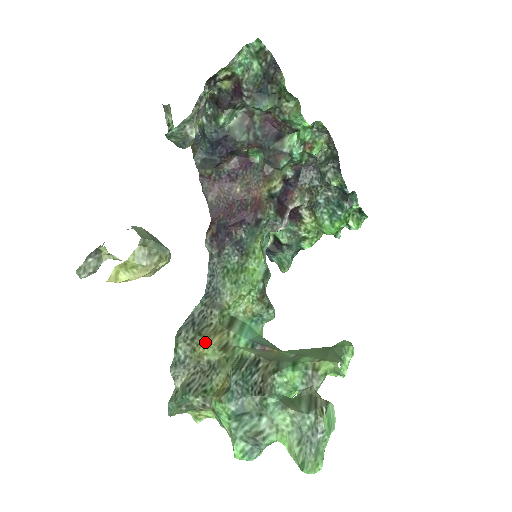
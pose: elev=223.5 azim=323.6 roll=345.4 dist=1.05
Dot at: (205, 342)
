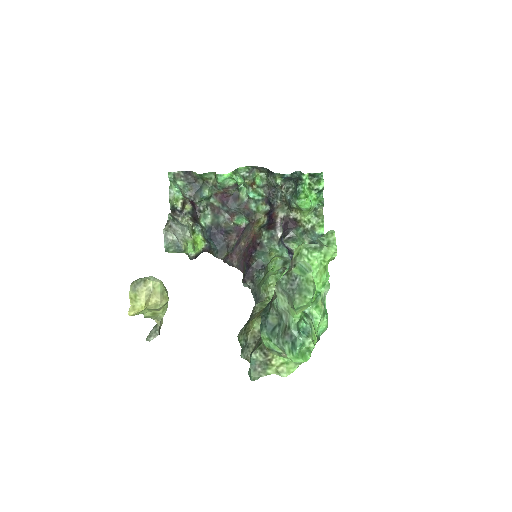
Dot at: (251, 323)
